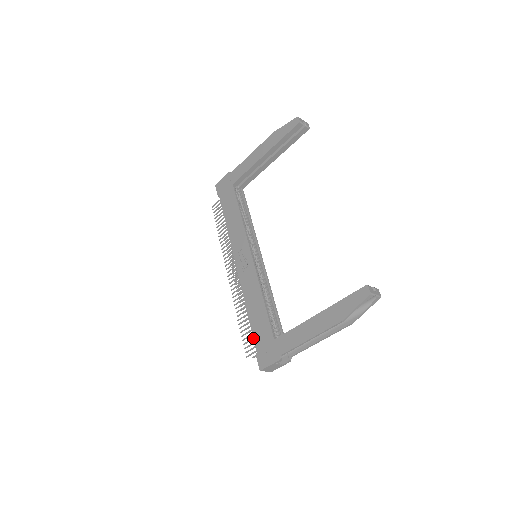
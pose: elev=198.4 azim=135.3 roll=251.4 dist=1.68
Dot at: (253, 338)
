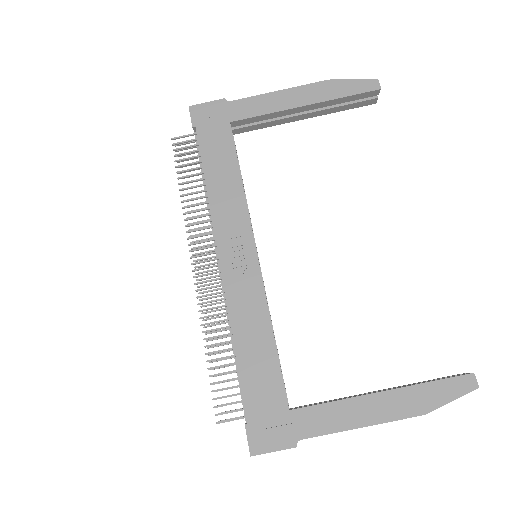
Dot at: (238, 394)
